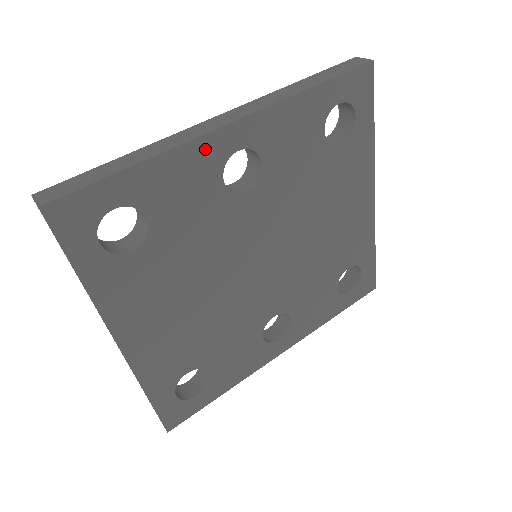
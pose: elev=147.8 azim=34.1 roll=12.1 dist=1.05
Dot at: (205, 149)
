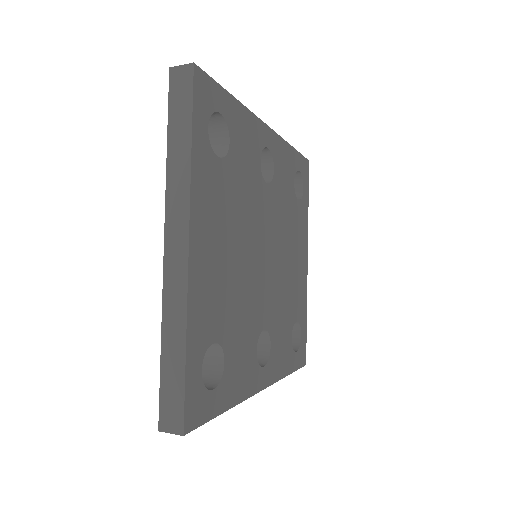
Dot at: (257, 128)
